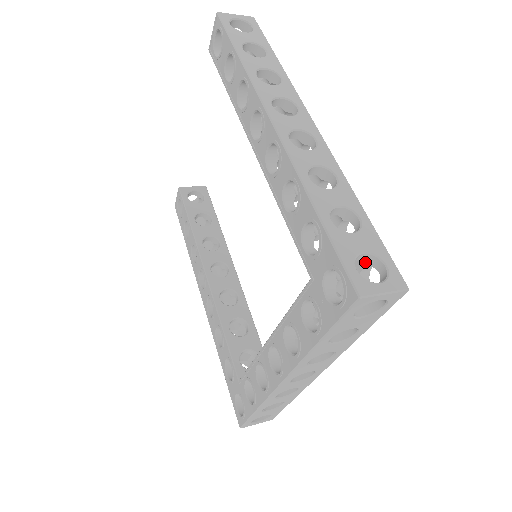
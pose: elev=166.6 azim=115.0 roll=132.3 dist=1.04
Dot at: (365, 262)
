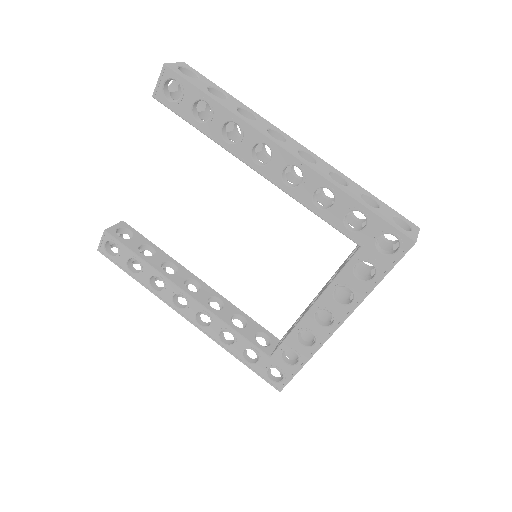
Dot at: occluded
